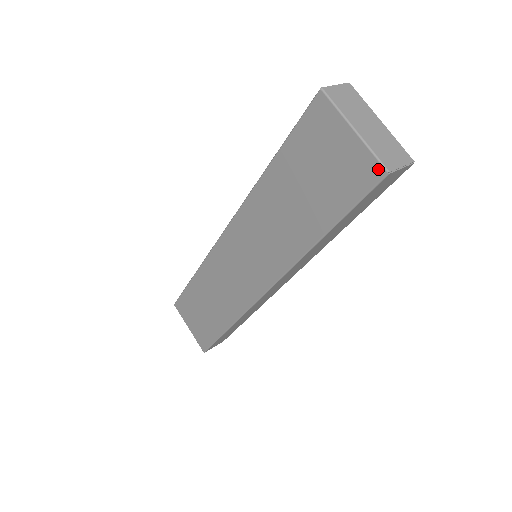
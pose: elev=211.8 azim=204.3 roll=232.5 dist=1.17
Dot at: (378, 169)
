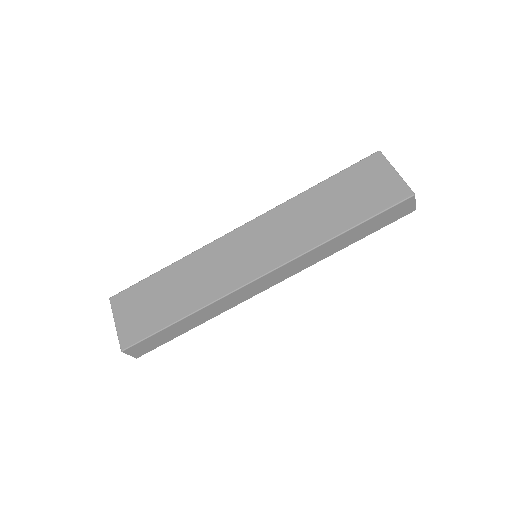
Dot at: (408, 192)
